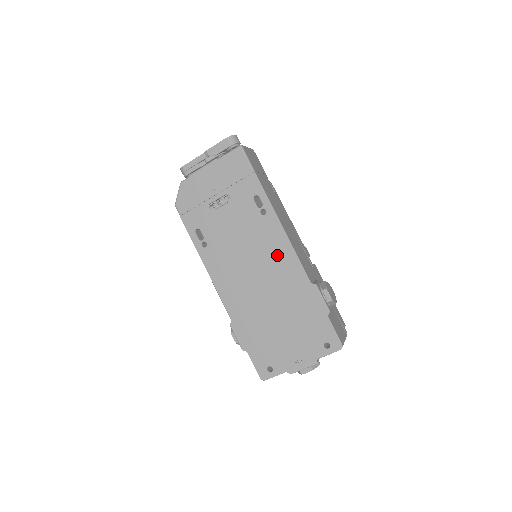
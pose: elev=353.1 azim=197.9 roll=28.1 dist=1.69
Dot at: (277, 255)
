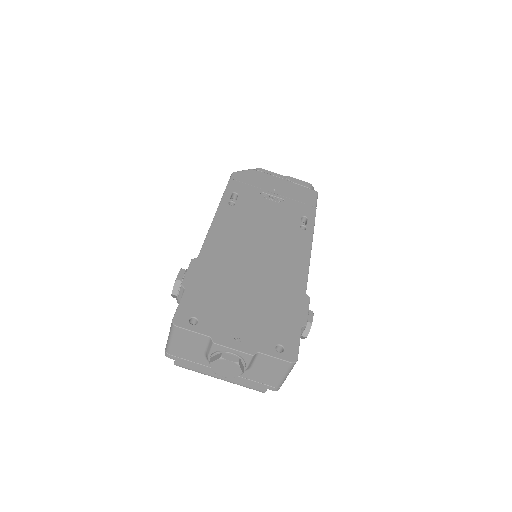
Dot at: (291, 255)
